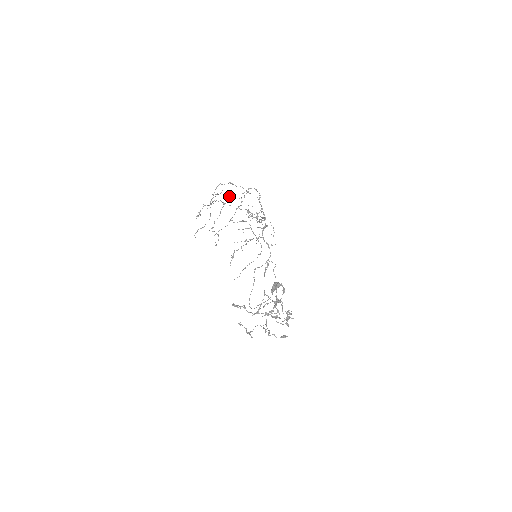
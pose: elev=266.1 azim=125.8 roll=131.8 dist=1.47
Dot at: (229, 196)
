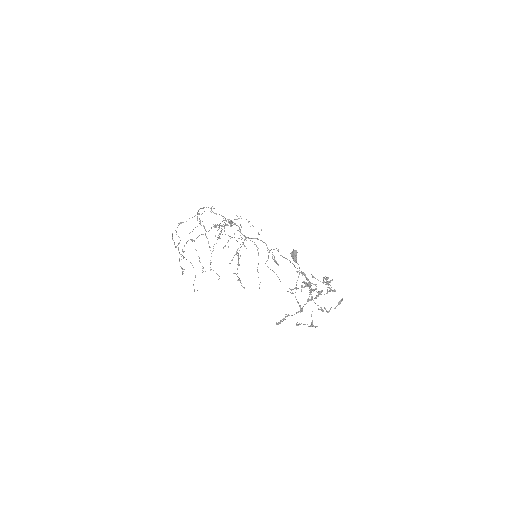
Dot at: (189, 233)
